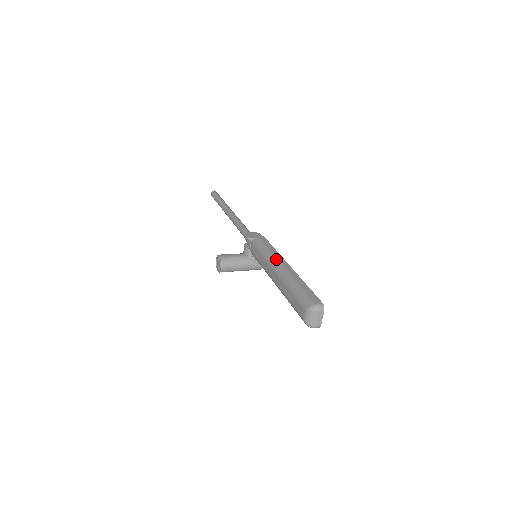
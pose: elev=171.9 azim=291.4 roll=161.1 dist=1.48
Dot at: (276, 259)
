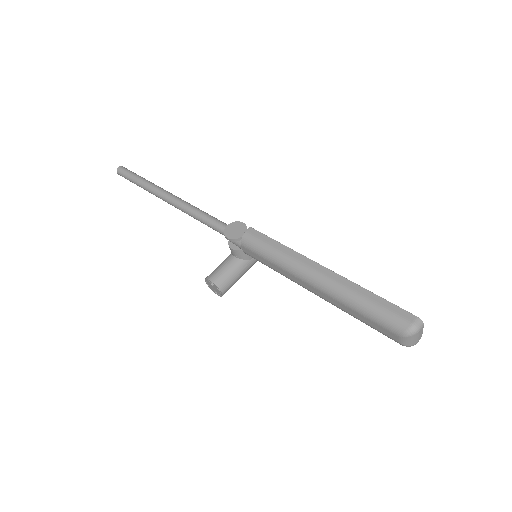
Dot at: (300, 265)
